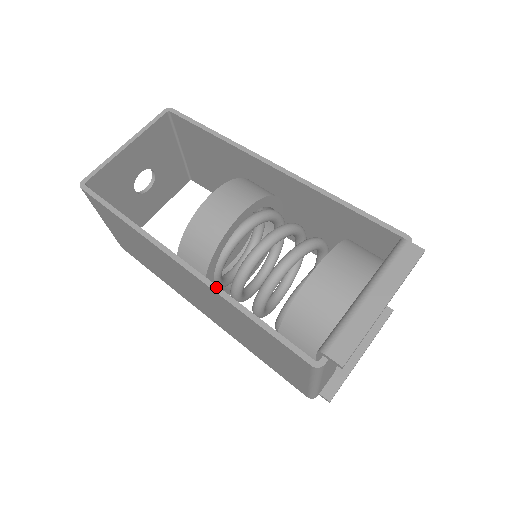
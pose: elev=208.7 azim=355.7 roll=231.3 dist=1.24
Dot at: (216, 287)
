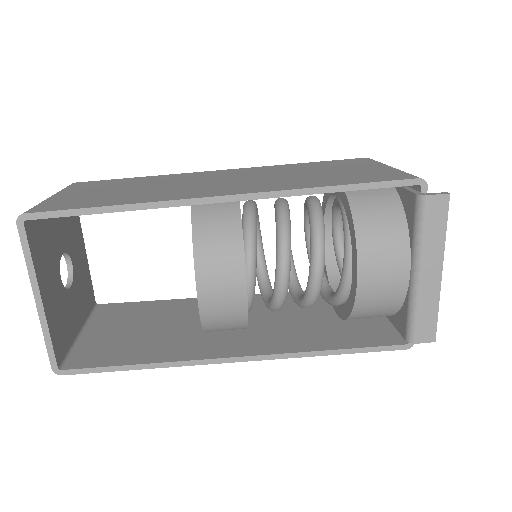
Dot at: (285, 355)
